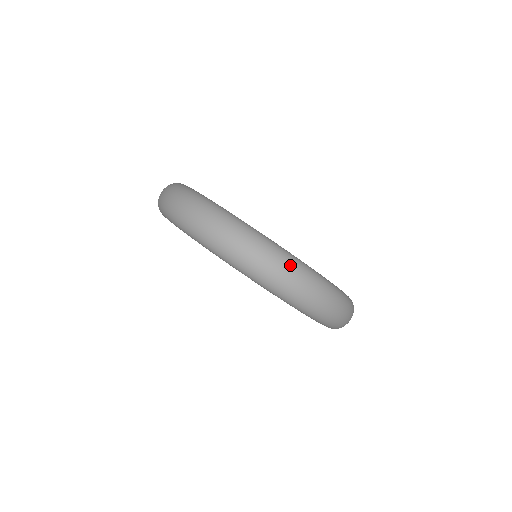
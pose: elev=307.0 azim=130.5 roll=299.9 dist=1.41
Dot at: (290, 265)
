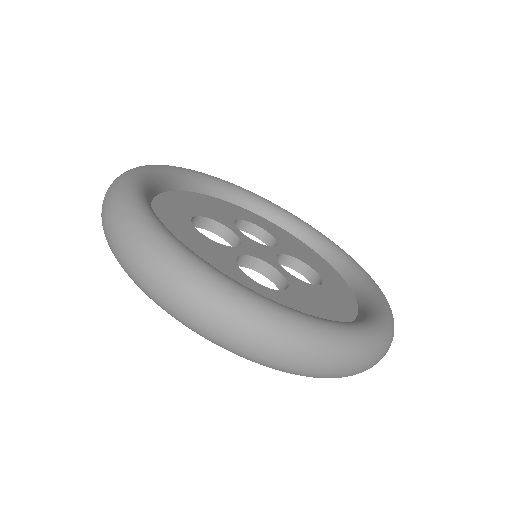
Dot at: (250, 320)
